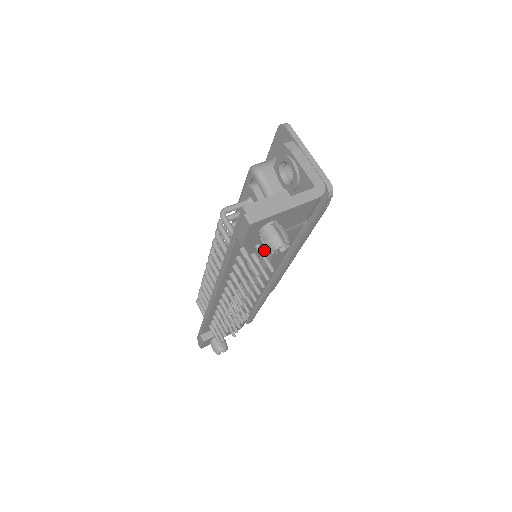
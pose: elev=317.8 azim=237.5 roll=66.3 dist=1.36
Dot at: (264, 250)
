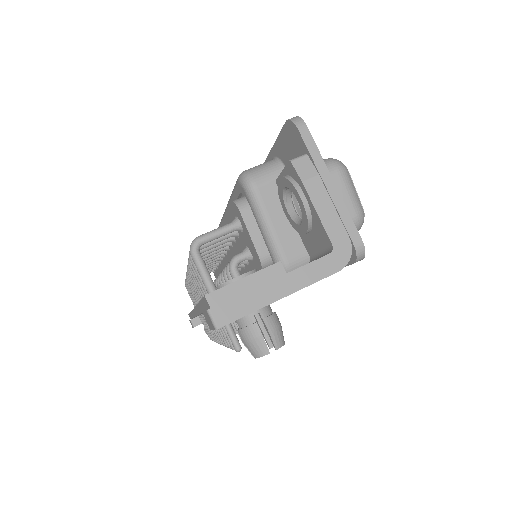
Dot at: occluded
